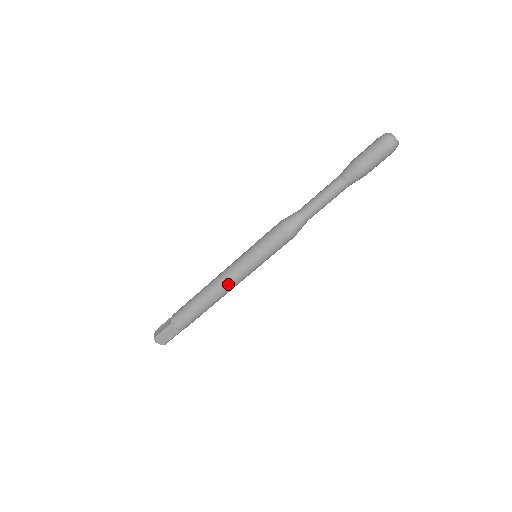
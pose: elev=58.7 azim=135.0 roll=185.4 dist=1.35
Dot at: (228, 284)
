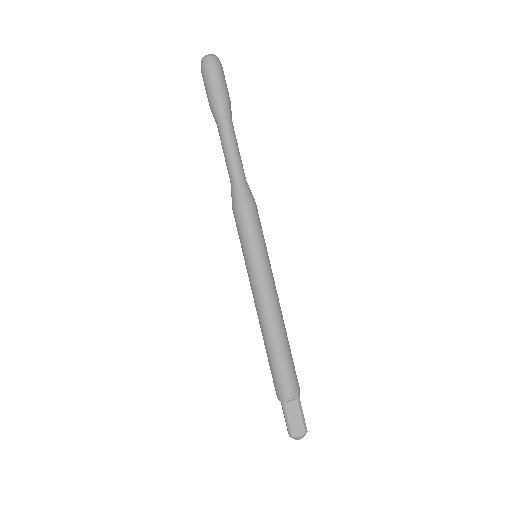
Dot at: (266, 303)
